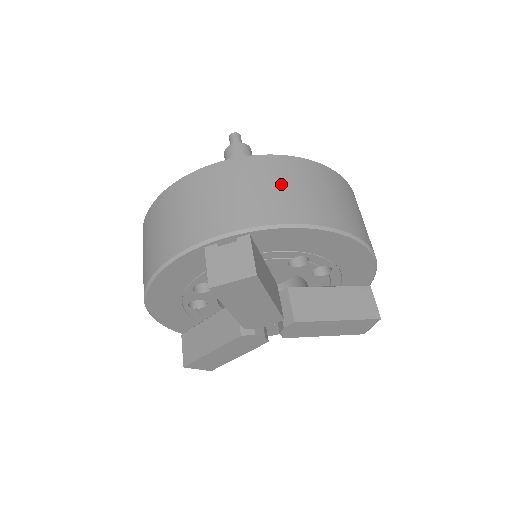
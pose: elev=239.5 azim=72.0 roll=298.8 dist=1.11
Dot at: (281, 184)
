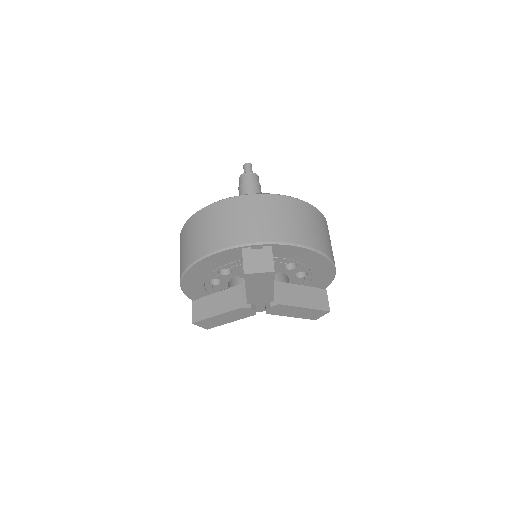
Dot at: (292, 217)
